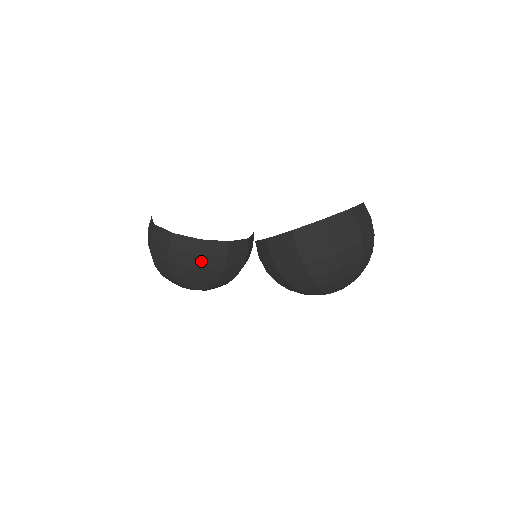
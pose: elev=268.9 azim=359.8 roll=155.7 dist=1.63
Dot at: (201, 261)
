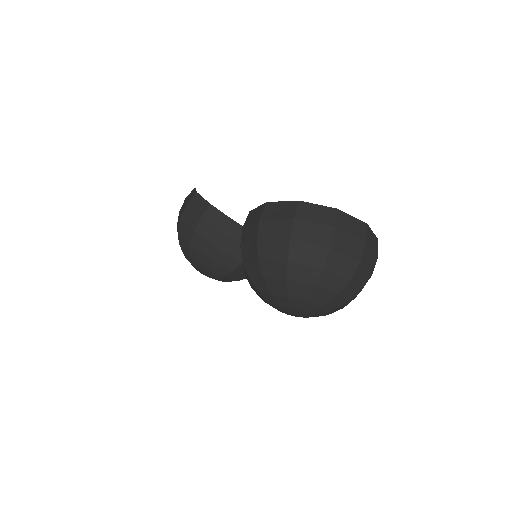
Dot at: (201, 225)
